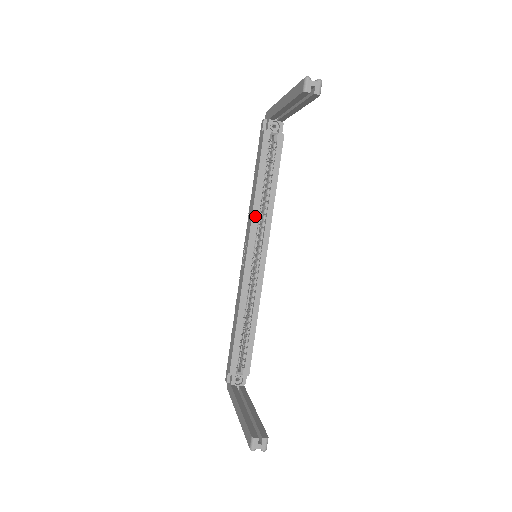
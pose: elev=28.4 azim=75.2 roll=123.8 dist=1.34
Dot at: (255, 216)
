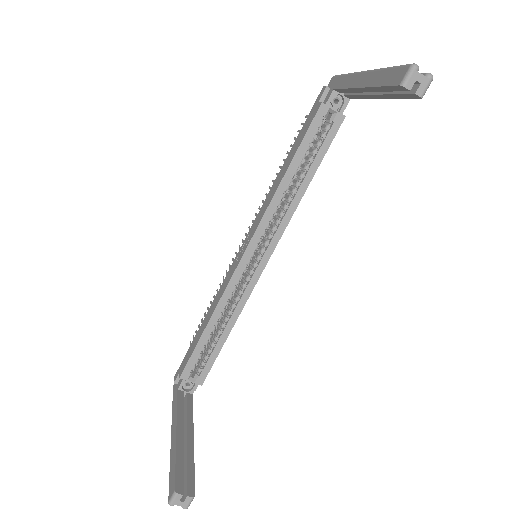
Dot at: (271, 208)
